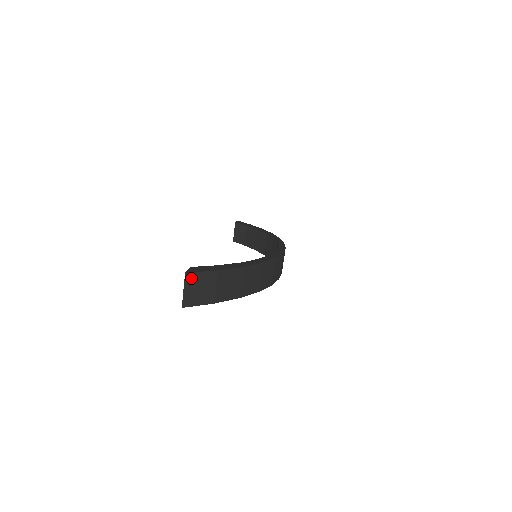
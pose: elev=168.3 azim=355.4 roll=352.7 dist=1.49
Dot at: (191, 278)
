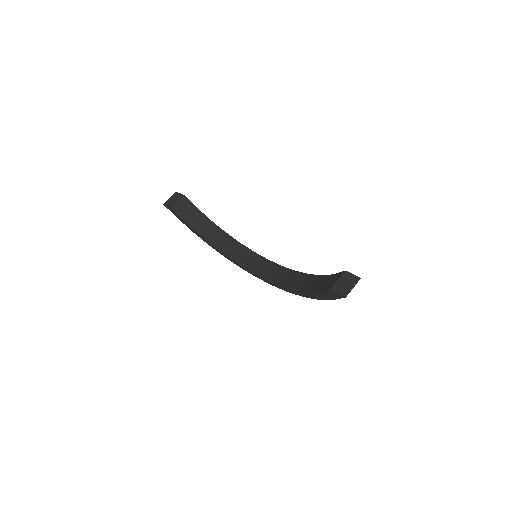
Dot at: (356, 282)
